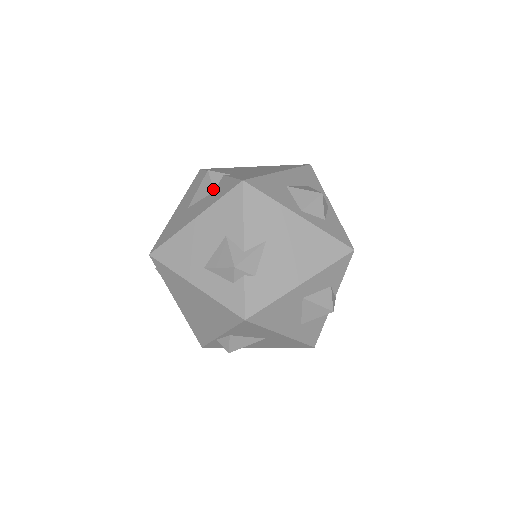
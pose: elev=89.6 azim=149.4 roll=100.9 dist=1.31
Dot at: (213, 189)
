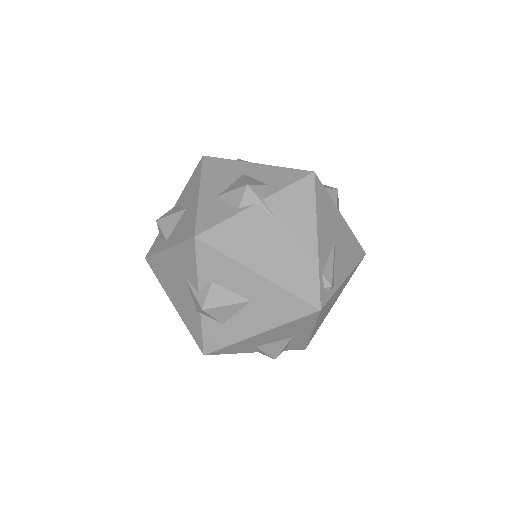
Dot at: occluded
